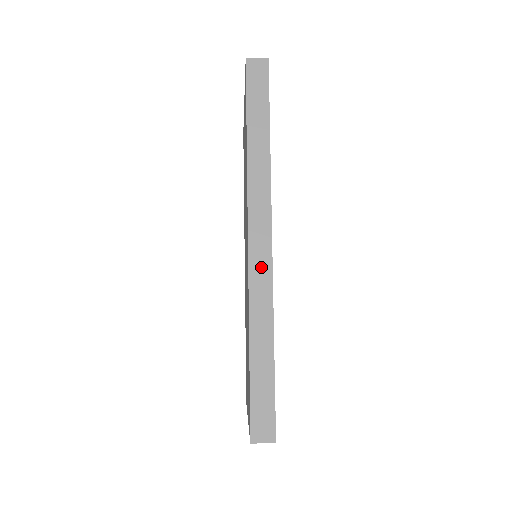
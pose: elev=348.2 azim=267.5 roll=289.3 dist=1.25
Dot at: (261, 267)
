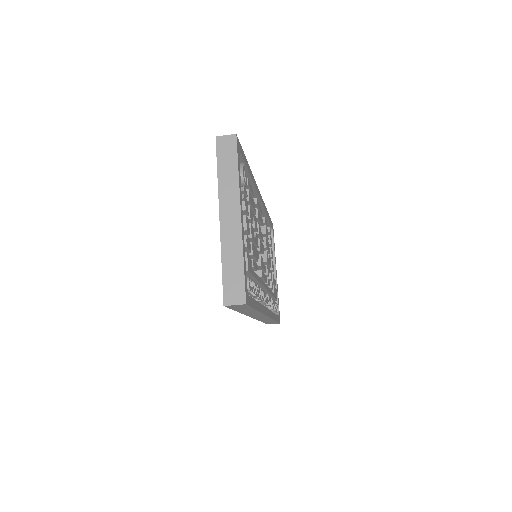
Dot at: occluded
